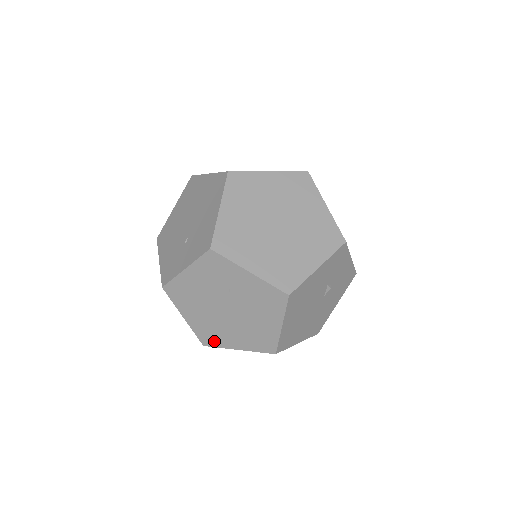
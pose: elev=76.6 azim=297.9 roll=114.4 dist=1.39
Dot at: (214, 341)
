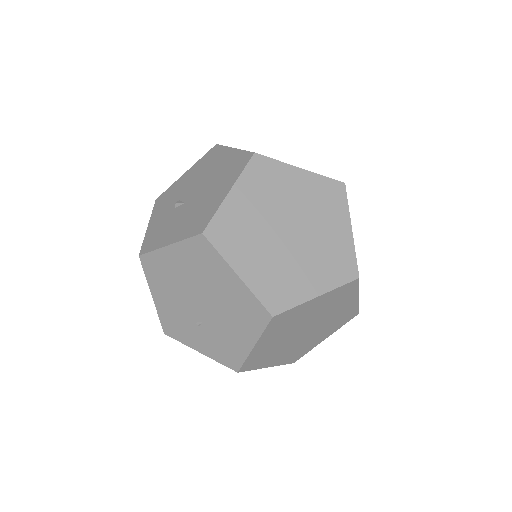
Dot at: occluded
